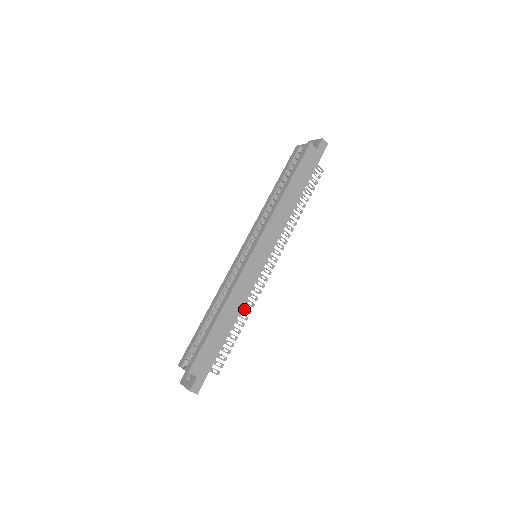
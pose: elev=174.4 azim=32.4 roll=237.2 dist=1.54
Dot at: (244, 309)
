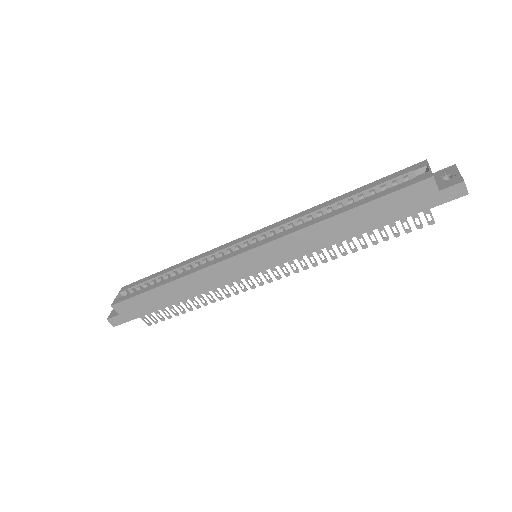
Dot at: occluded
